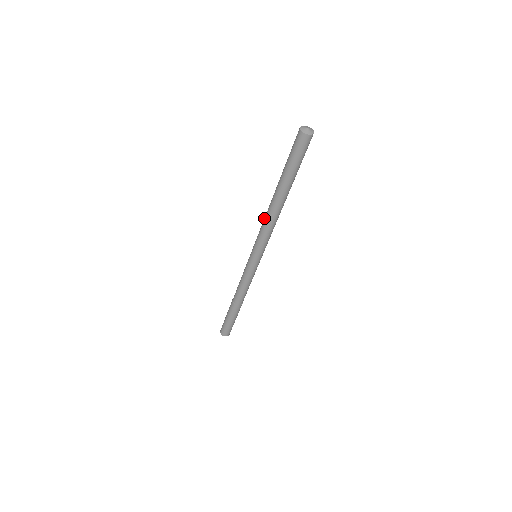
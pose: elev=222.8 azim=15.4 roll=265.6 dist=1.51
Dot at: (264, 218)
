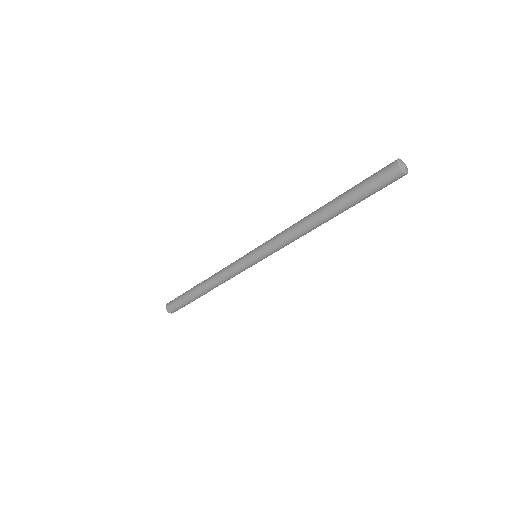
Dot at: (291, 227)
